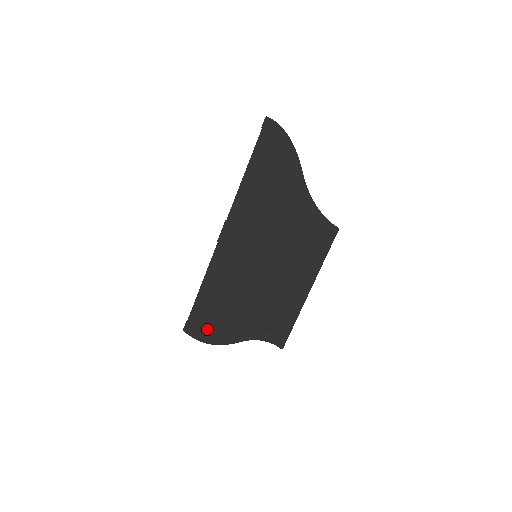
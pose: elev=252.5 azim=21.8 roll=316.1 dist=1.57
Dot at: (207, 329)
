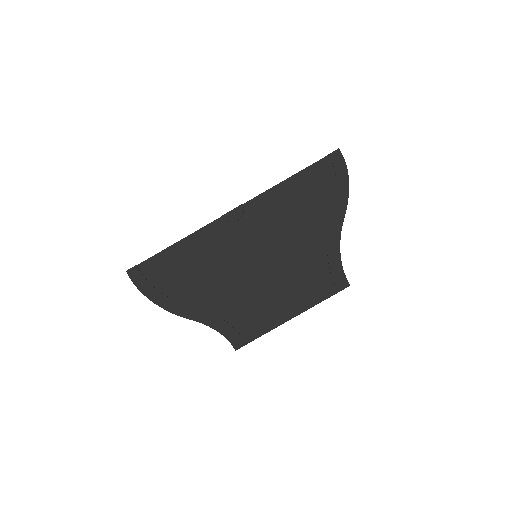
Dot at: (158, 287)
